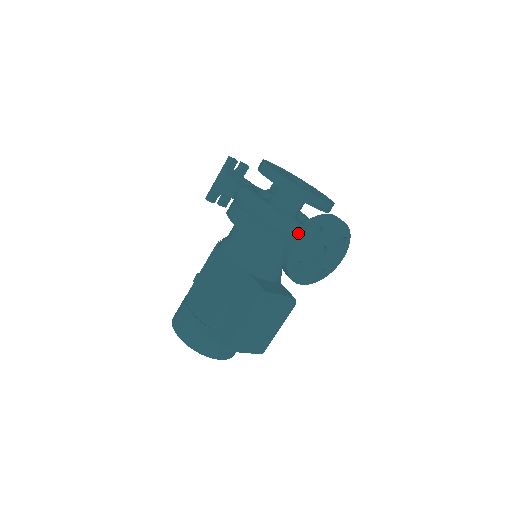
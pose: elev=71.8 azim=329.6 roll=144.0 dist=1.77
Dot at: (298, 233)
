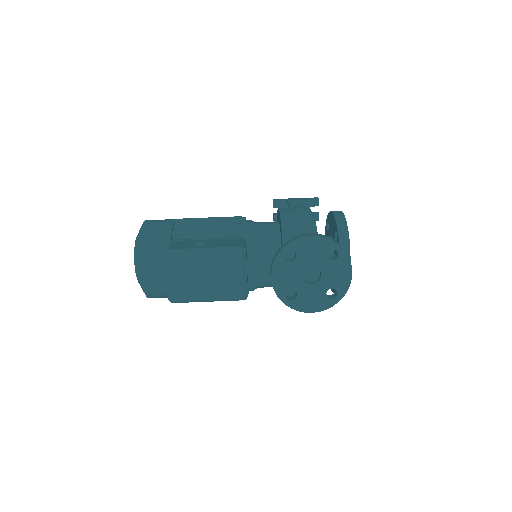
Dot at: (321, 235)
